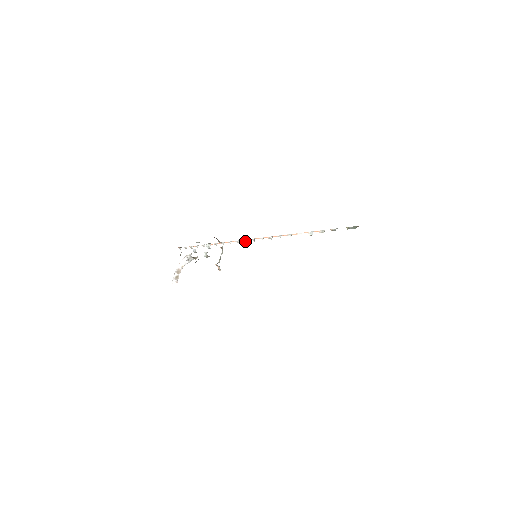
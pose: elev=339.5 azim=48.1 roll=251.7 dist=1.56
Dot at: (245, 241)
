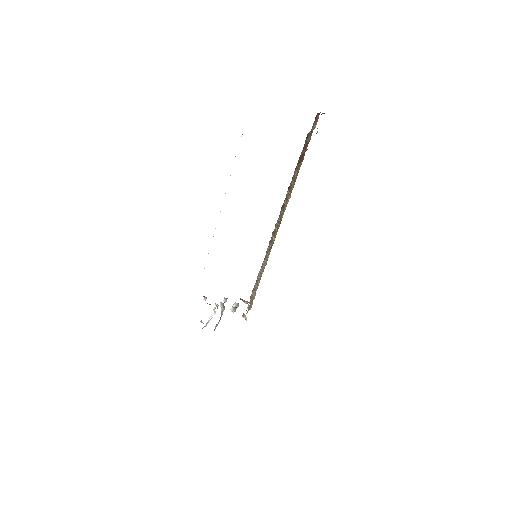
Dot at: occluded
